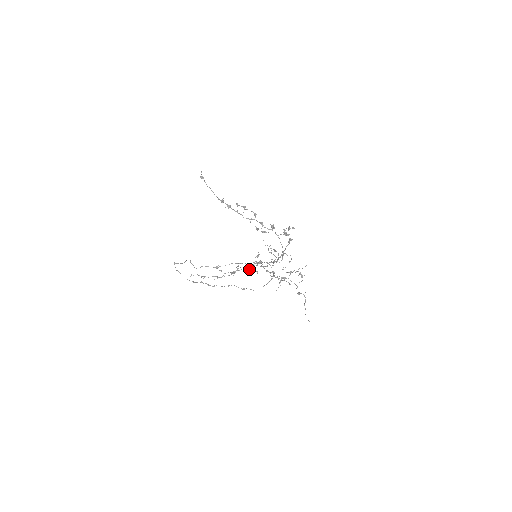
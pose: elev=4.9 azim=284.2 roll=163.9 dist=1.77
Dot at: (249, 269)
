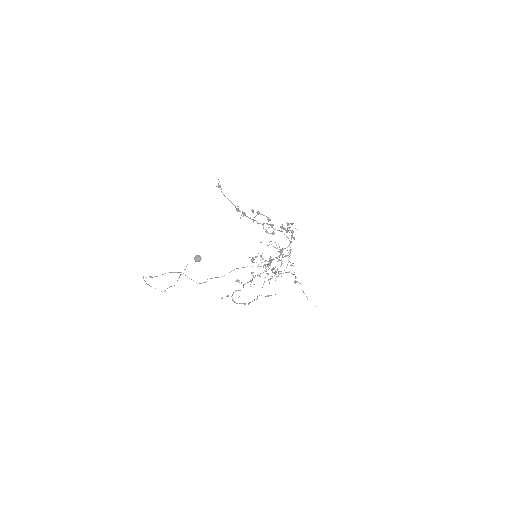
Dot at: (262, 273)
